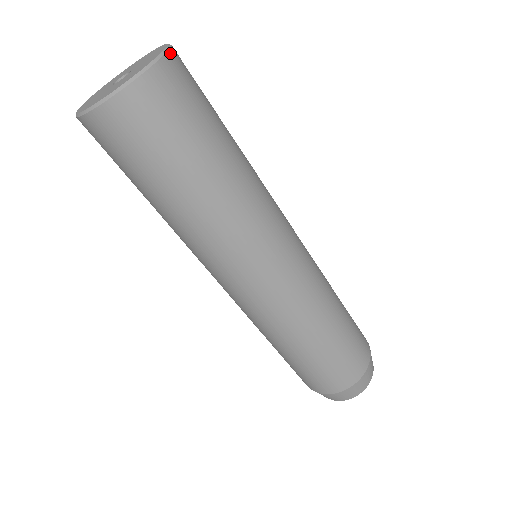
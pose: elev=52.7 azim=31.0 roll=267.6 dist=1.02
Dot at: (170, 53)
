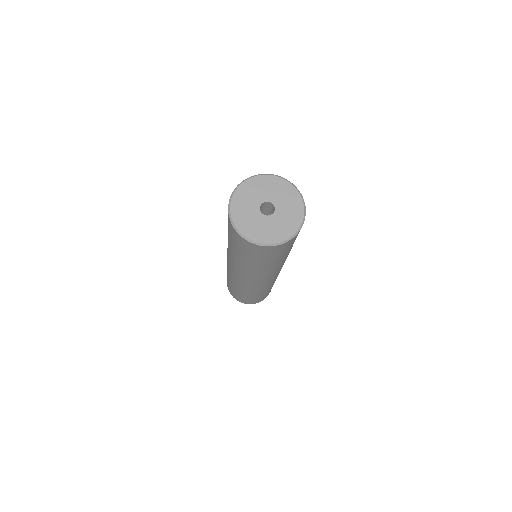
Dot at: occluded
